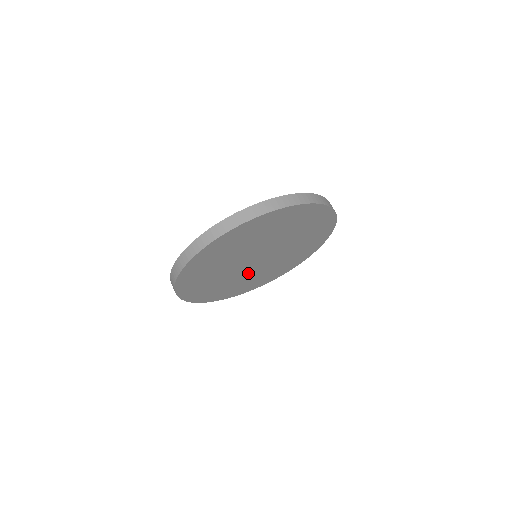
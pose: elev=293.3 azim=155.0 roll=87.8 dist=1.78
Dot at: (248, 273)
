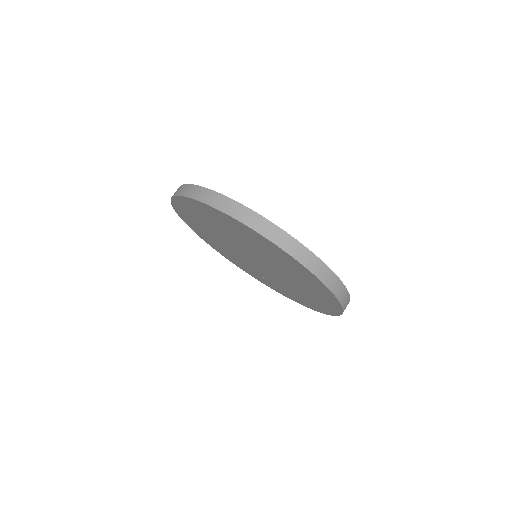
Dot at: (264, 272)
